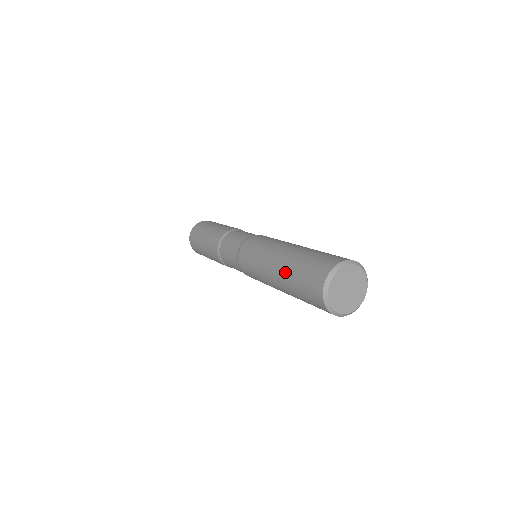
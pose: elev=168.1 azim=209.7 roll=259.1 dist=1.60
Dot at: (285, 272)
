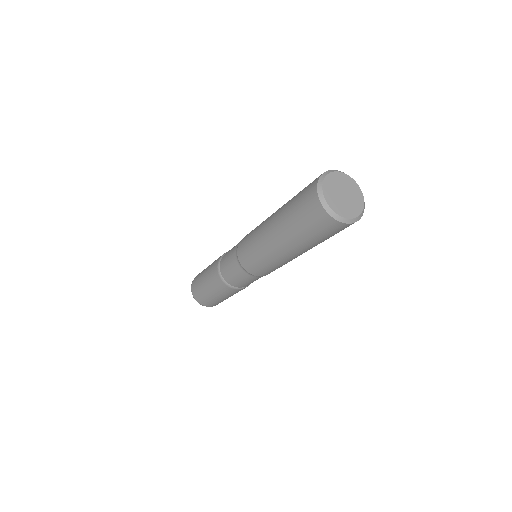
Dot at: occluded
